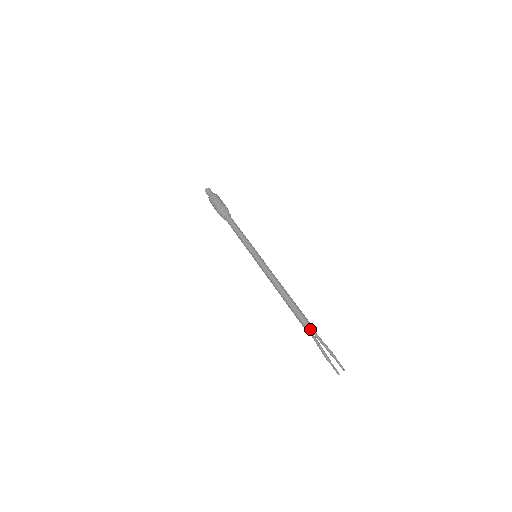
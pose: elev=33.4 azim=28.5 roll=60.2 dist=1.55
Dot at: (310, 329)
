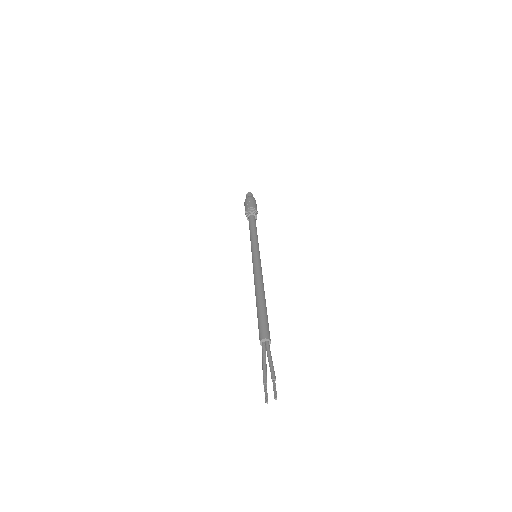
Dot at: (263, 338)
